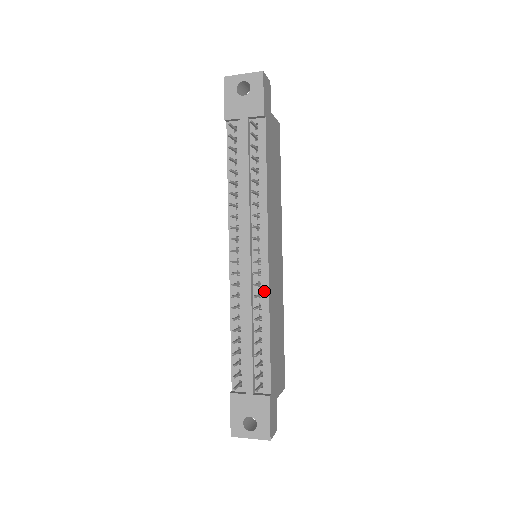
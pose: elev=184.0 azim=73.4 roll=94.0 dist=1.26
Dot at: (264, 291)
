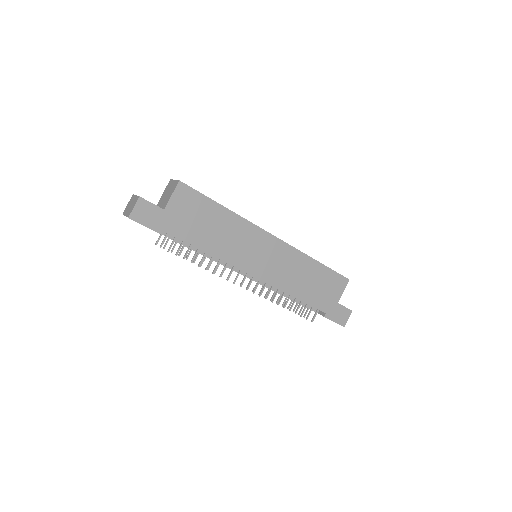
Dot at: (272, 286)
